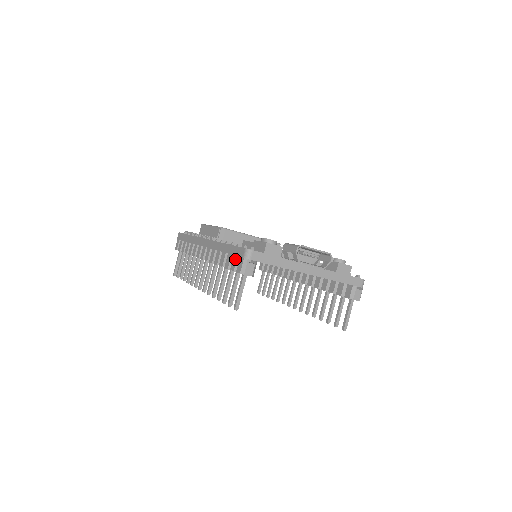
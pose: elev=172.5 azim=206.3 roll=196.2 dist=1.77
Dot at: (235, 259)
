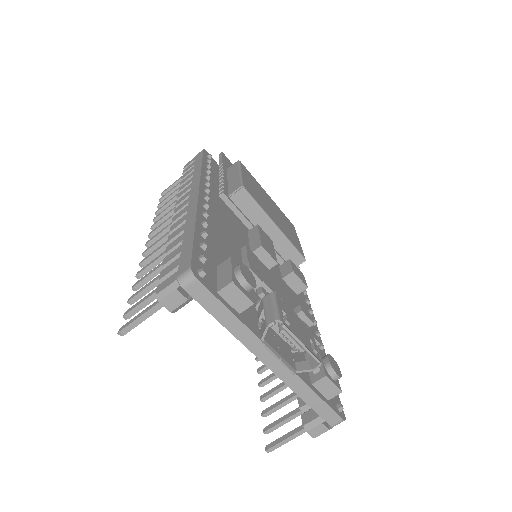
Dot at: (174, 265)
